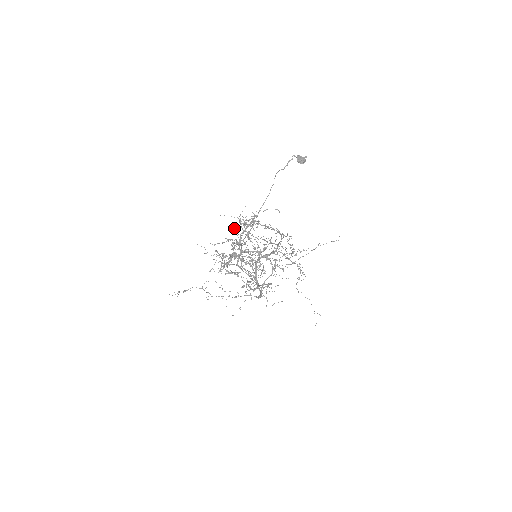
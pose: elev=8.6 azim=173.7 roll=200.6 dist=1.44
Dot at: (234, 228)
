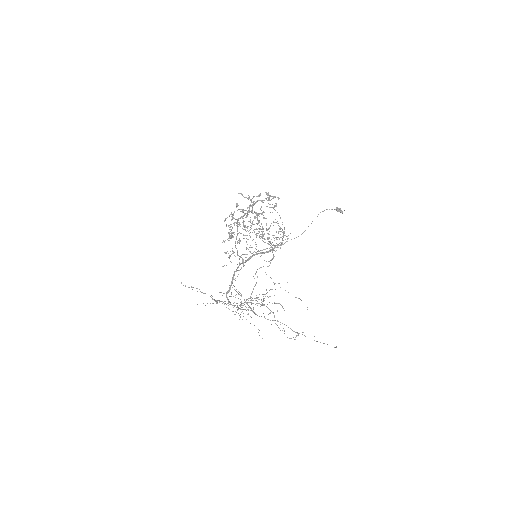
Dot at: (259, 196)
